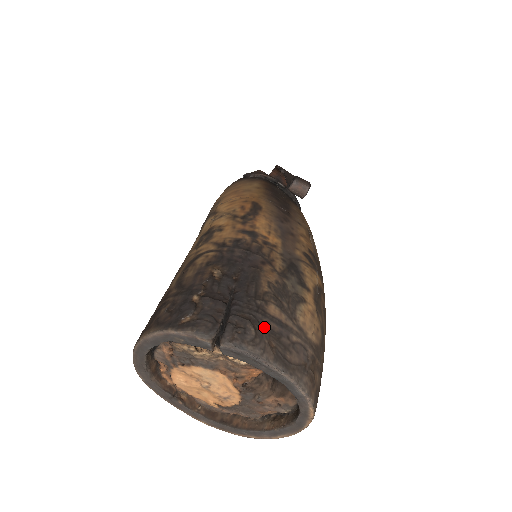
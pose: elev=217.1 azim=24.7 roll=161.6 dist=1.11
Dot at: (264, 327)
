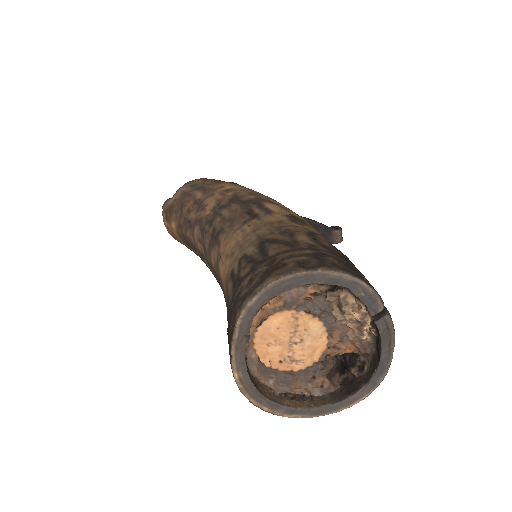
Dot at: occluded
